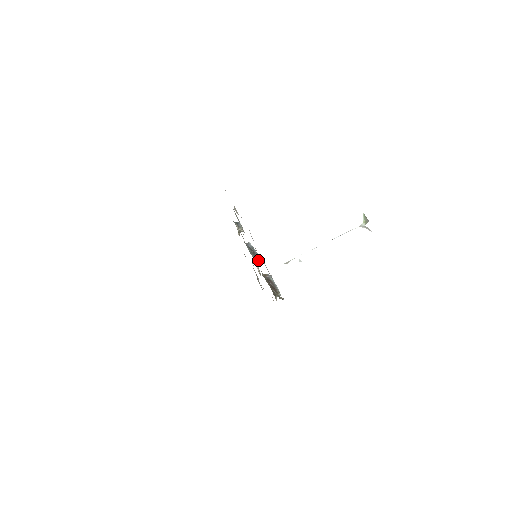
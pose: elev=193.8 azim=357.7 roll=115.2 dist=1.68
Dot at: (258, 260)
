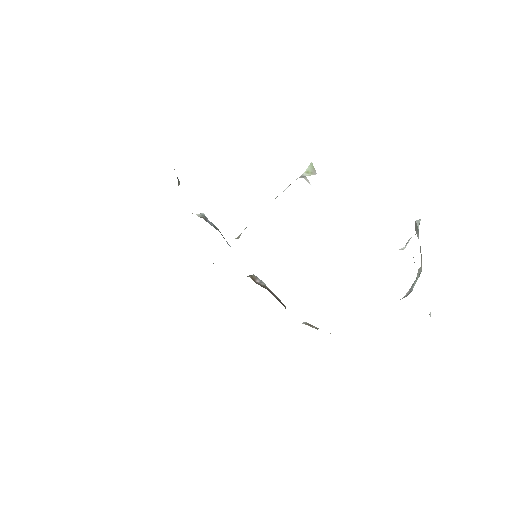
Dot at: occluded
